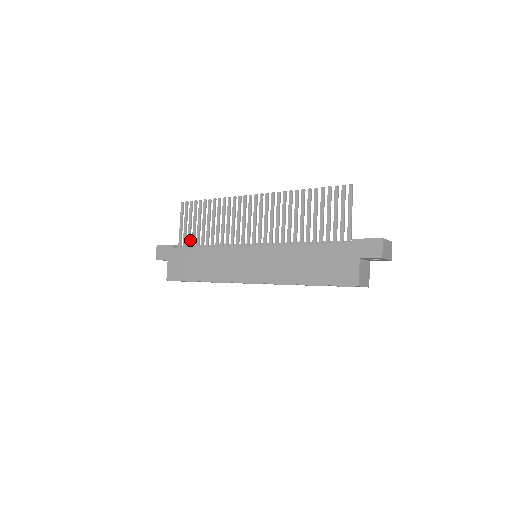
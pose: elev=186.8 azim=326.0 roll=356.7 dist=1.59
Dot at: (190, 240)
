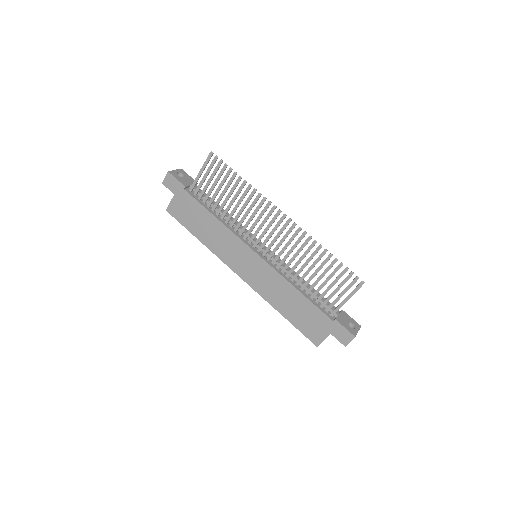
Dot at: occluded
